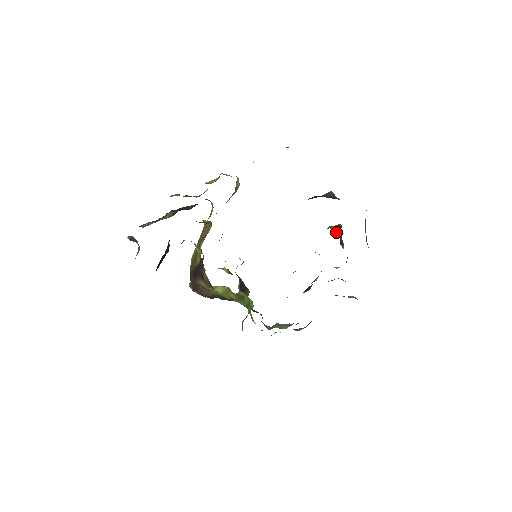
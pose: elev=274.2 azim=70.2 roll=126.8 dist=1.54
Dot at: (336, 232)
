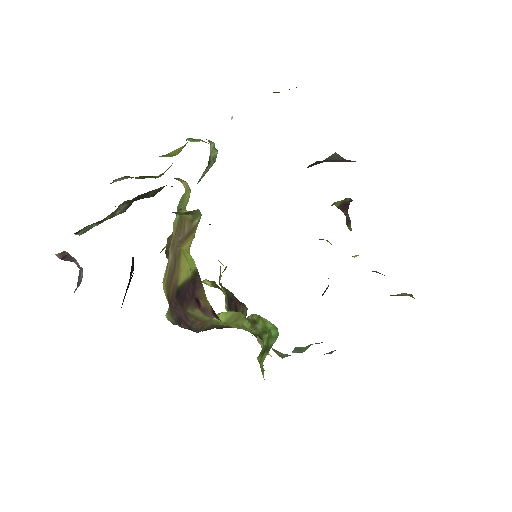
Dot at: (341, 209)
